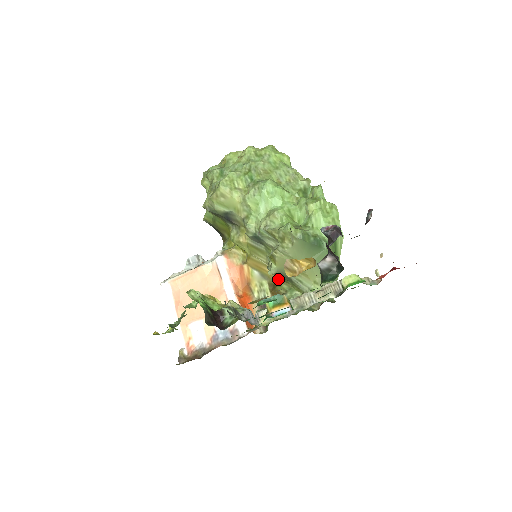
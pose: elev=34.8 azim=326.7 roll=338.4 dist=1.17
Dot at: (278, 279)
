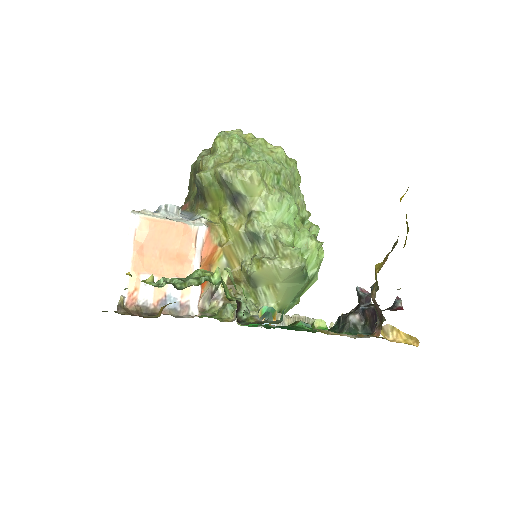
Dot at: (239, 277)
